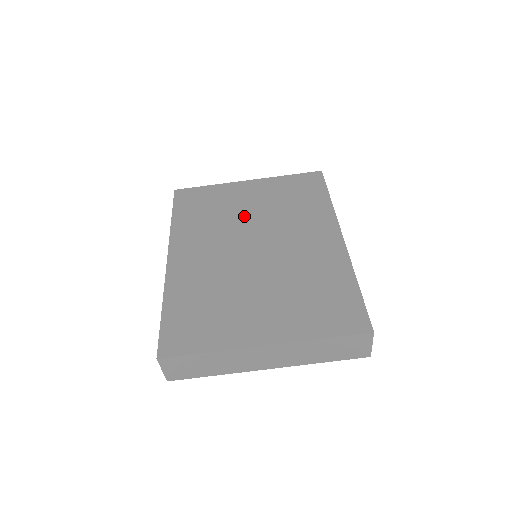
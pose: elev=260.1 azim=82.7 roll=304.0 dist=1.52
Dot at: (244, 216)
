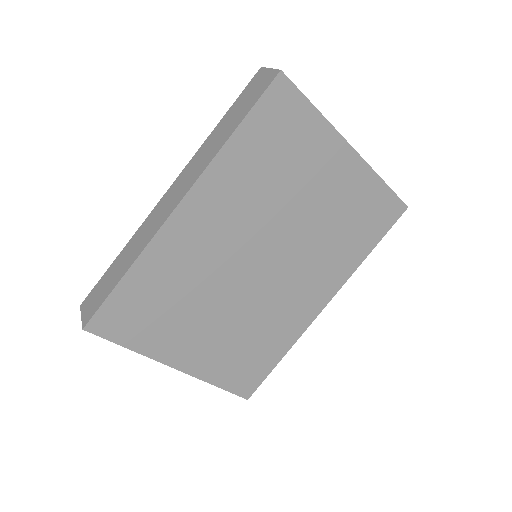
Dot at: (294, 209)
